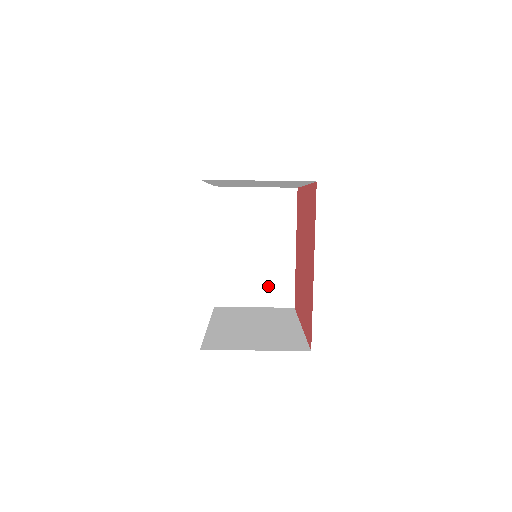
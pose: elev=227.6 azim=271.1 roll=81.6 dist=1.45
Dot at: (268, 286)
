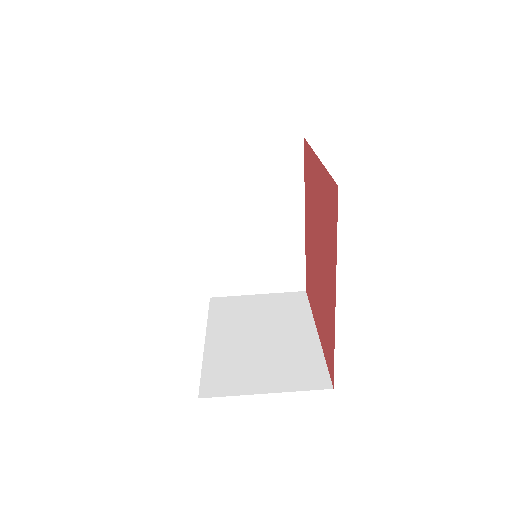
Dot at: (285, 368)
